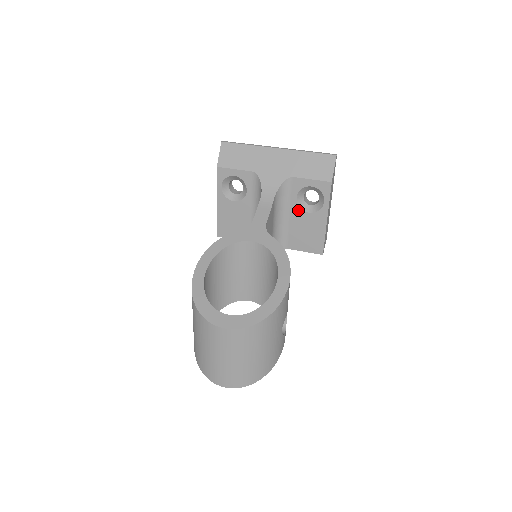
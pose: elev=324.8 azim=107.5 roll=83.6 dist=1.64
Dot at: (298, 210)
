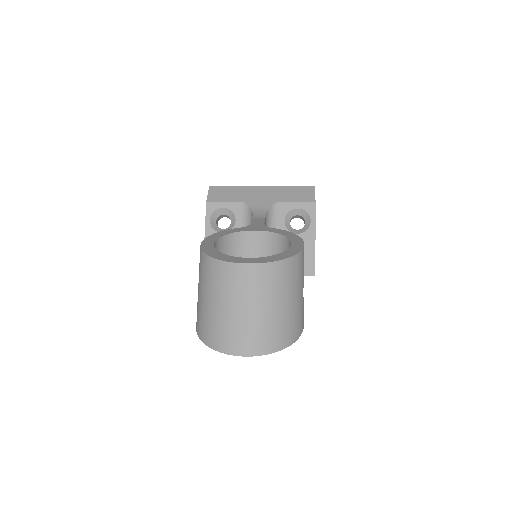
Dot at: occluded
